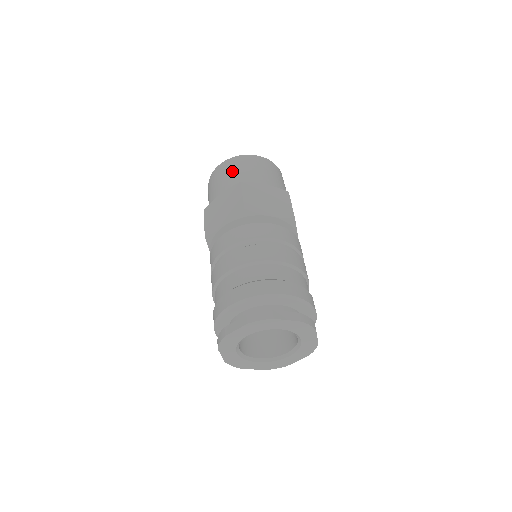
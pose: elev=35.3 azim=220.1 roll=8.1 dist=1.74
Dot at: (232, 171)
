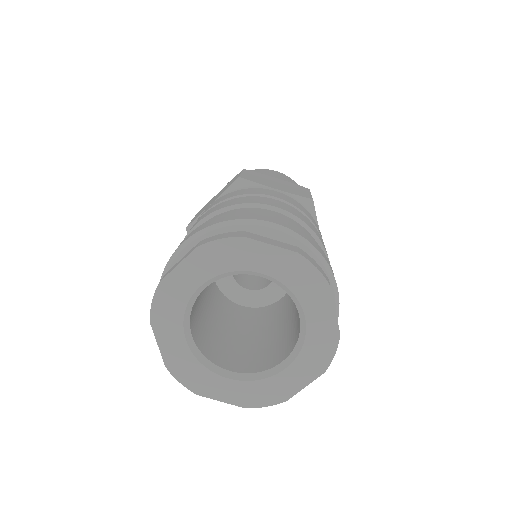
Dot at: occluded
